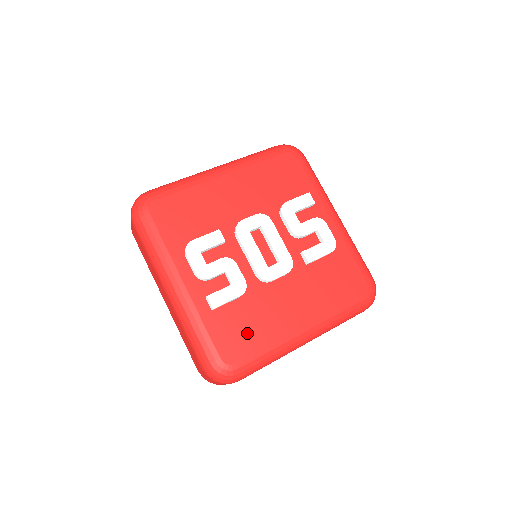
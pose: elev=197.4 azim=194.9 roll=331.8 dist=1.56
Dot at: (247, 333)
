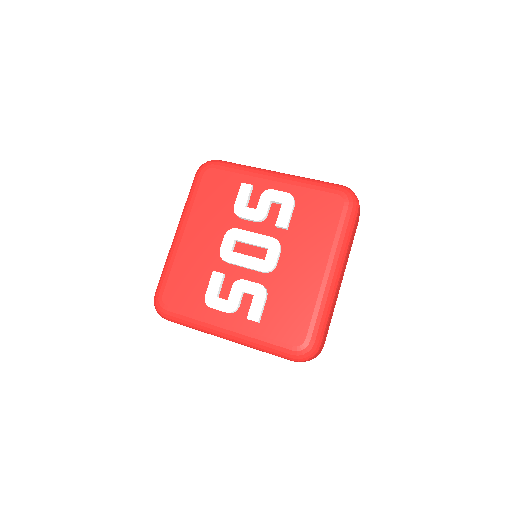
Dot at: (294, 313)
